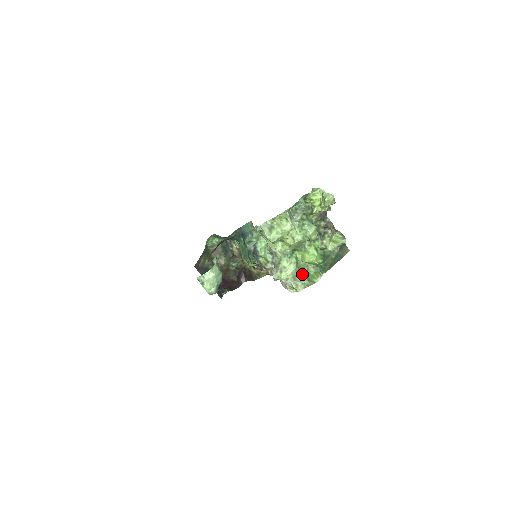
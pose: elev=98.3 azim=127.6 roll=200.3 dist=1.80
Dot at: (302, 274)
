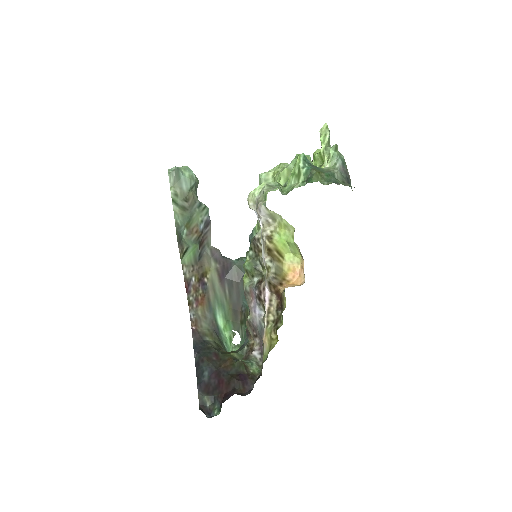
Dot at: (284, 194)
